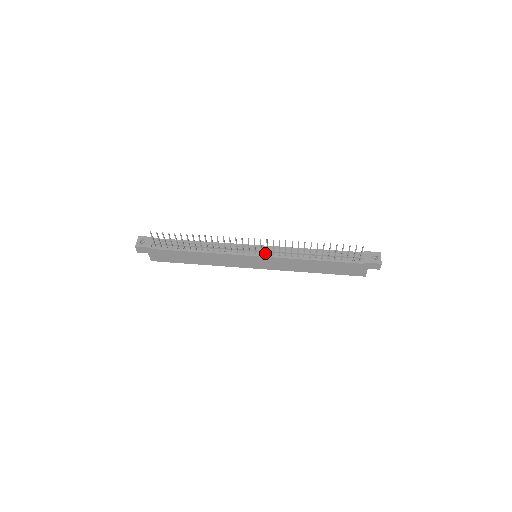
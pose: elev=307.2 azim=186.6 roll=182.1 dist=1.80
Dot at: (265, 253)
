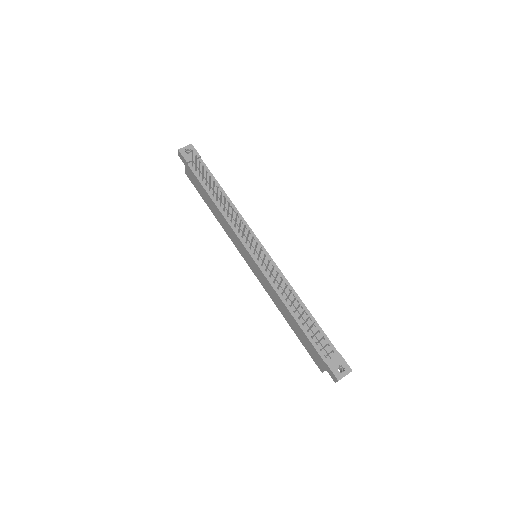
Dot at: occluded
